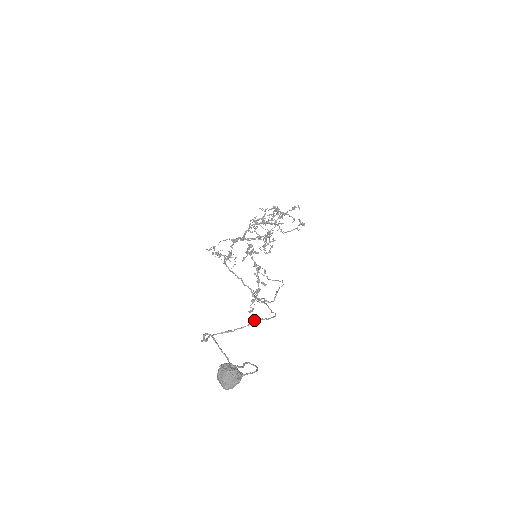
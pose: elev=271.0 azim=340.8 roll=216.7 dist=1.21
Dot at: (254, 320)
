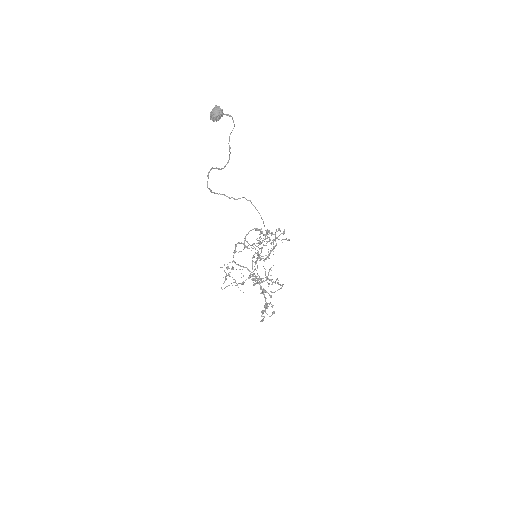
Dot at: (244, 197)
